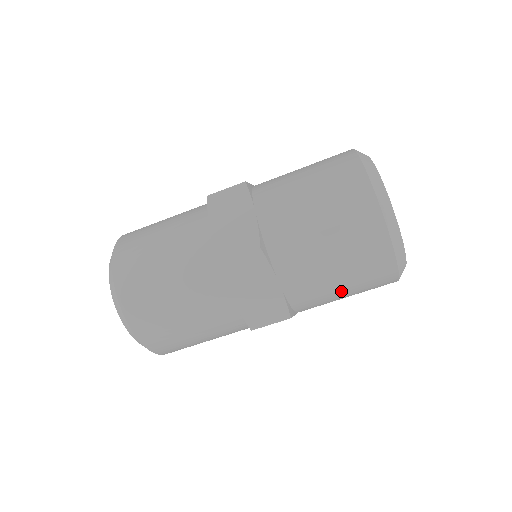
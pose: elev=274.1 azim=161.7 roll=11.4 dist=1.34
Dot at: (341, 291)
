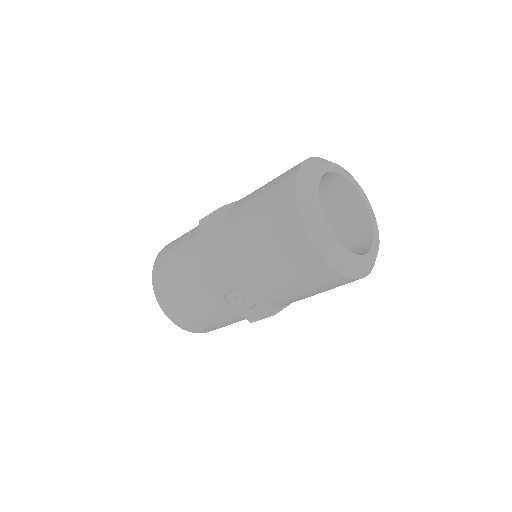
Dot at: (267, 253)
